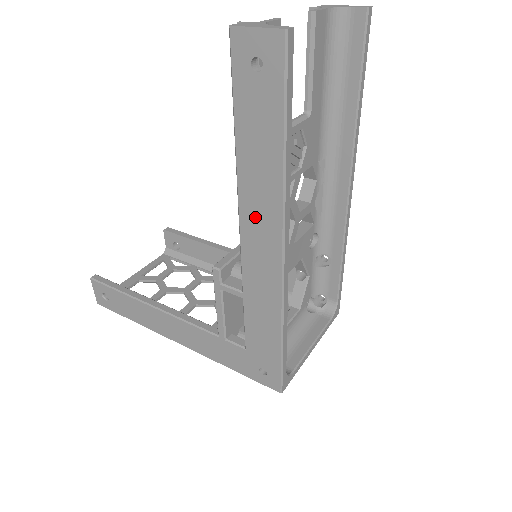
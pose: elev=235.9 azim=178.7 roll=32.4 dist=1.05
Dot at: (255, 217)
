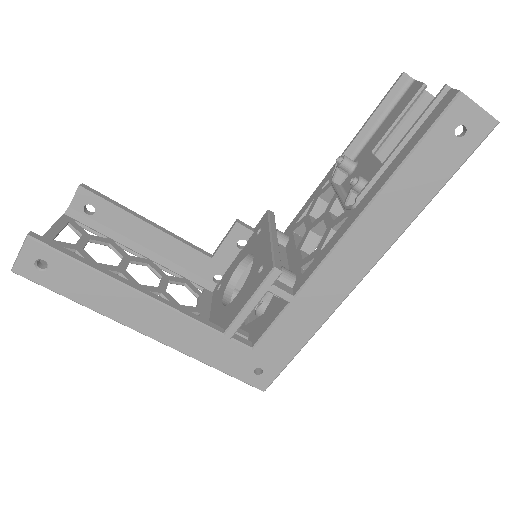
Dot at: (364, 238)
